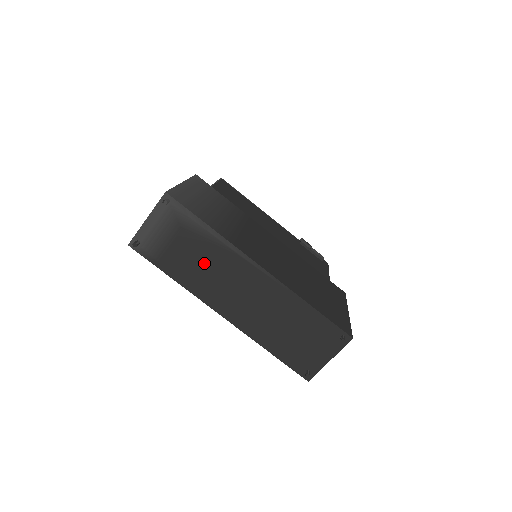
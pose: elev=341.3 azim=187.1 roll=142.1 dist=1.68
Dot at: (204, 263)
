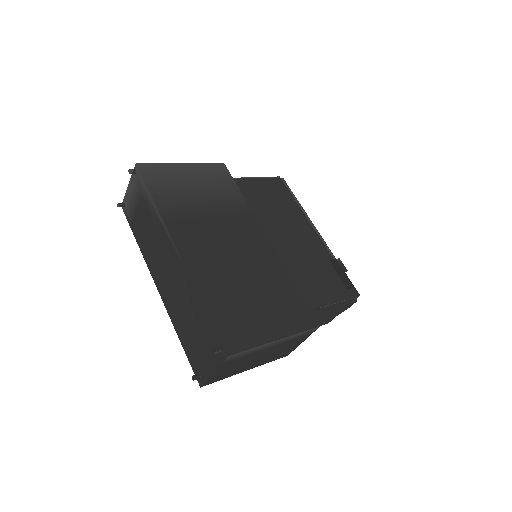
Dot at: (150, 234)
